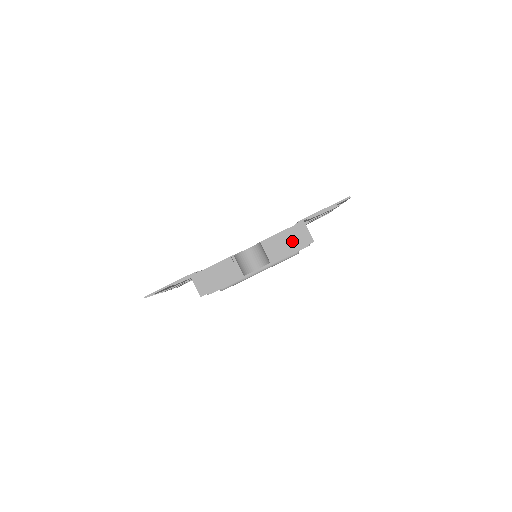
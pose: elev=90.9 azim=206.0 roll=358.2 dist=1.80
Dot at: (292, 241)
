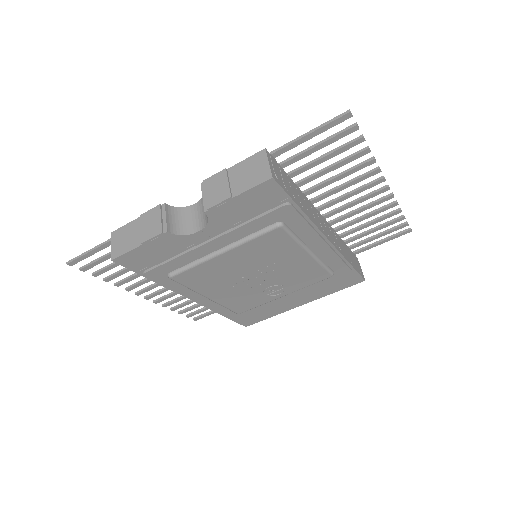
Dot at: (242, 179)
